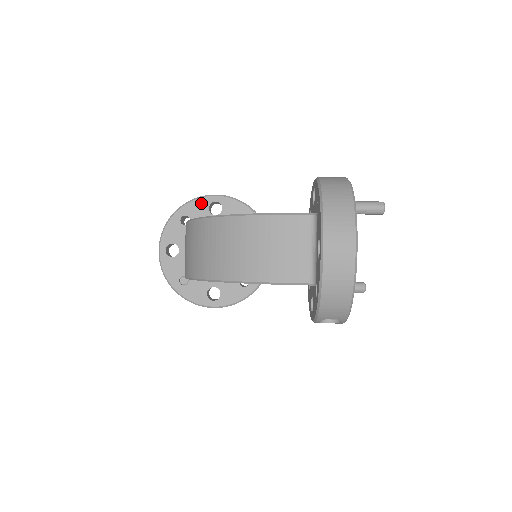
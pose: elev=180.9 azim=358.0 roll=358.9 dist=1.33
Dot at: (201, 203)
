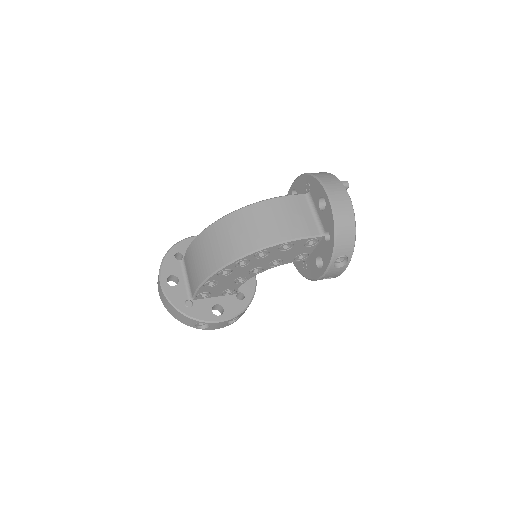
Dot at: (189, 242)
